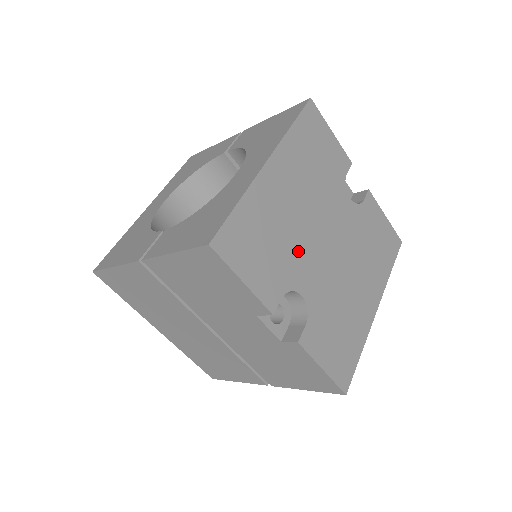
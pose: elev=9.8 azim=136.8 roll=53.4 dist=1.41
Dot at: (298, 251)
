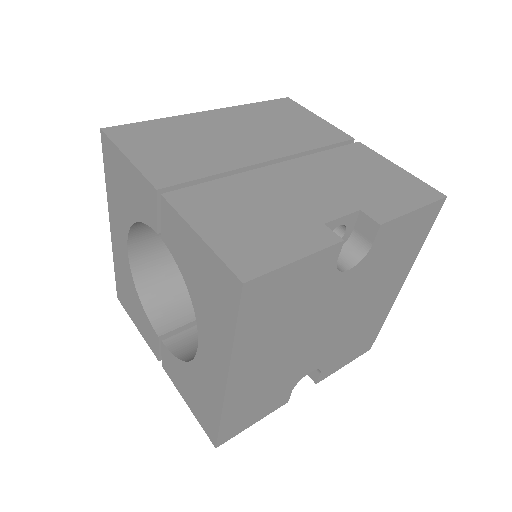
Dot at: (295, 366)
